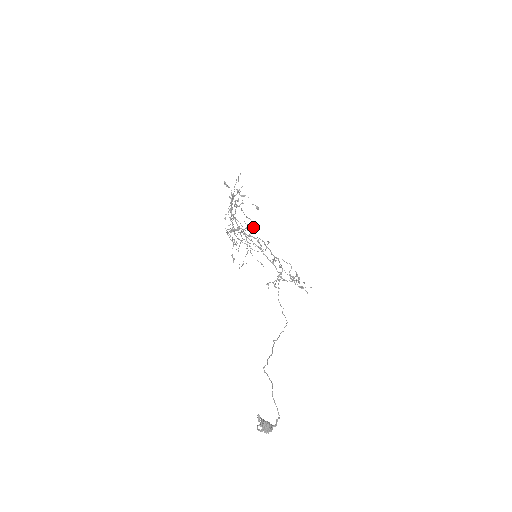
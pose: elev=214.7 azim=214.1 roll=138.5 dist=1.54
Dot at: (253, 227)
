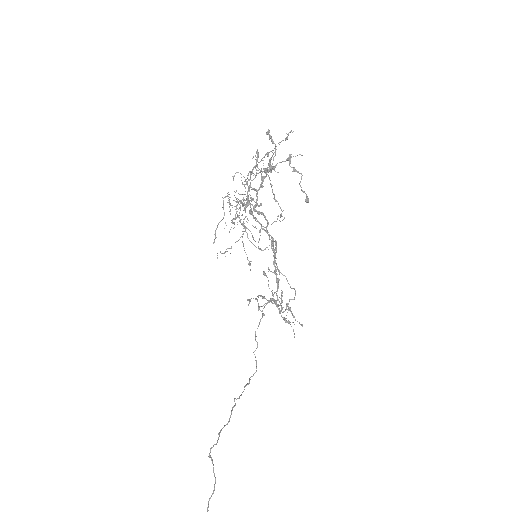
Dot at: occluded
